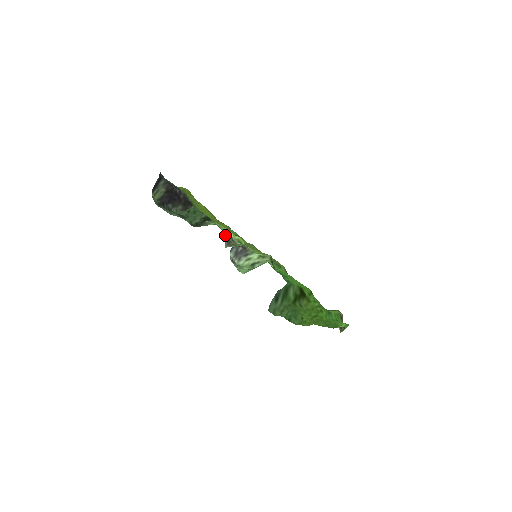
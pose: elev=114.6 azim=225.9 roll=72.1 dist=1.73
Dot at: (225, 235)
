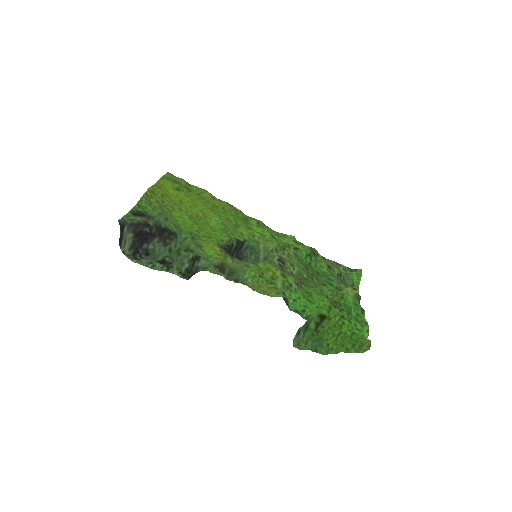
Dot at: occluded
